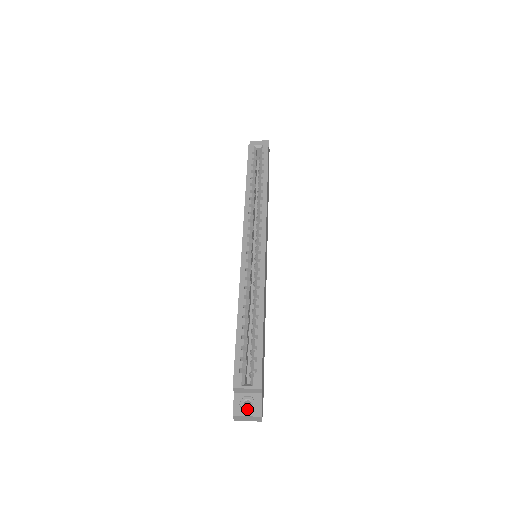
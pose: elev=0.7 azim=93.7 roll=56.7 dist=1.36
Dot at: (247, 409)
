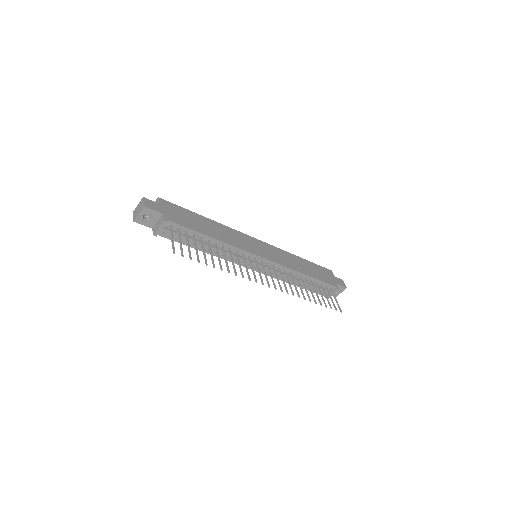
Dot at: occluded
